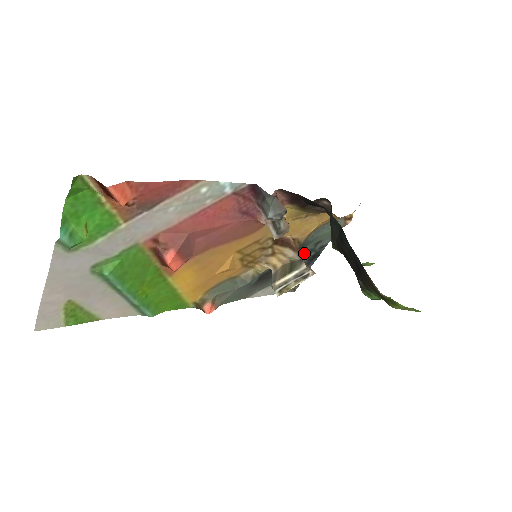
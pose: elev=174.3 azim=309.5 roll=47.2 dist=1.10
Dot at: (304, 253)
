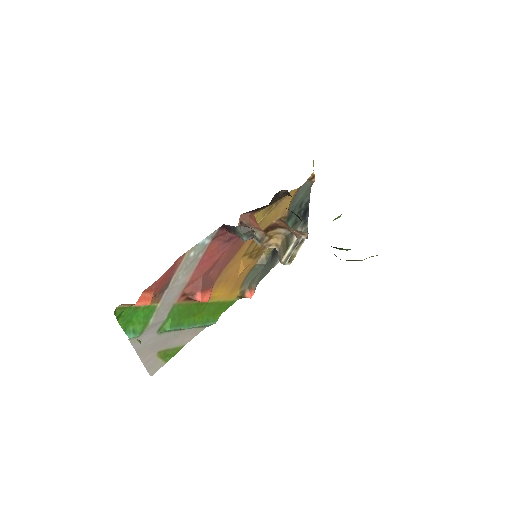
Dot at: (295, 217)
